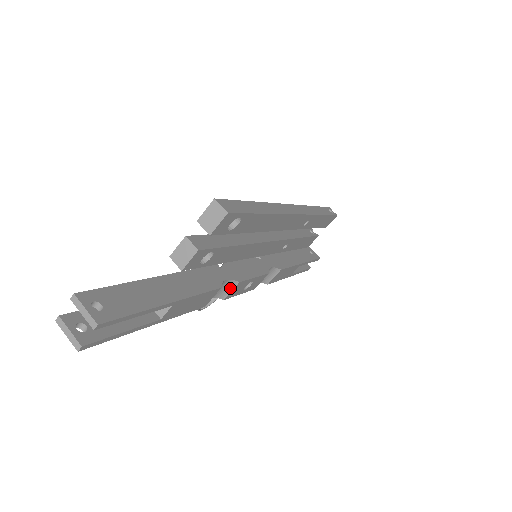
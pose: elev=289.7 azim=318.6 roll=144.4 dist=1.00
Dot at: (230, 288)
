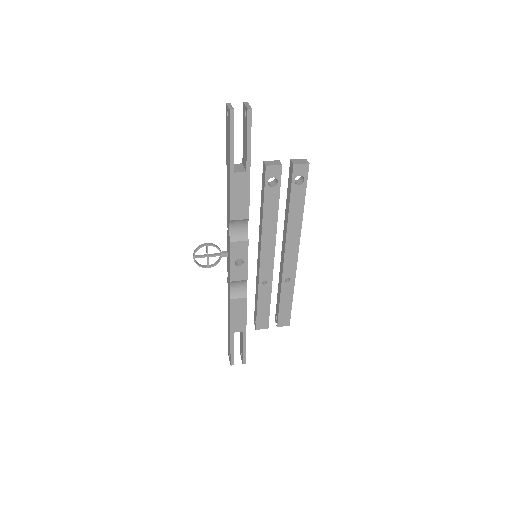
Dot at: (241, 238)
